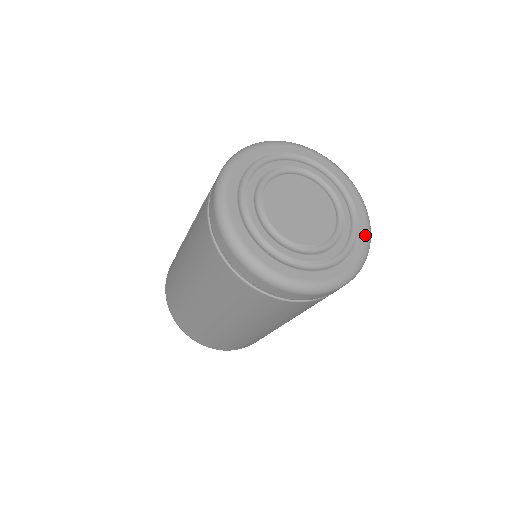
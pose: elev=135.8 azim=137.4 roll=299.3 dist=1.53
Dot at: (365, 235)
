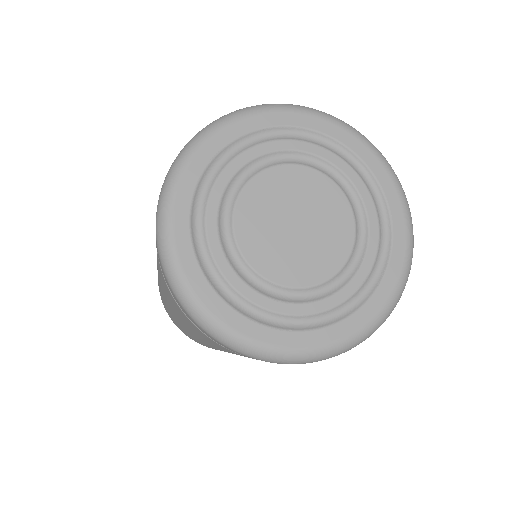
Dot at: (377, 309)
